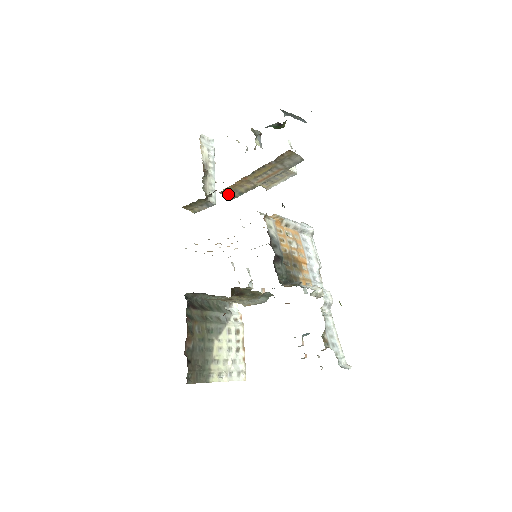
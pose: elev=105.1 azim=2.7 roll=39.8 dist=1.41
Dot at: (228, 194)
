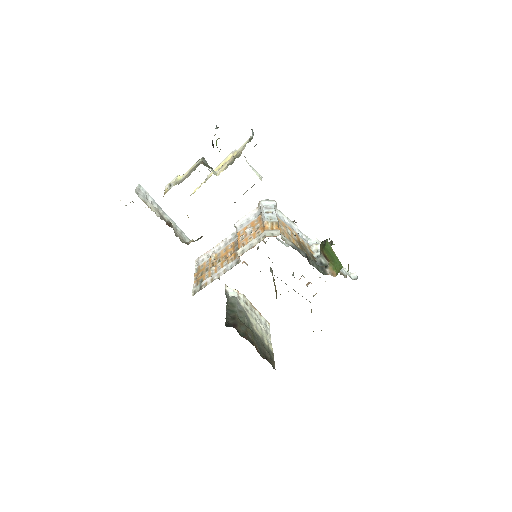
Dot at: occluded
